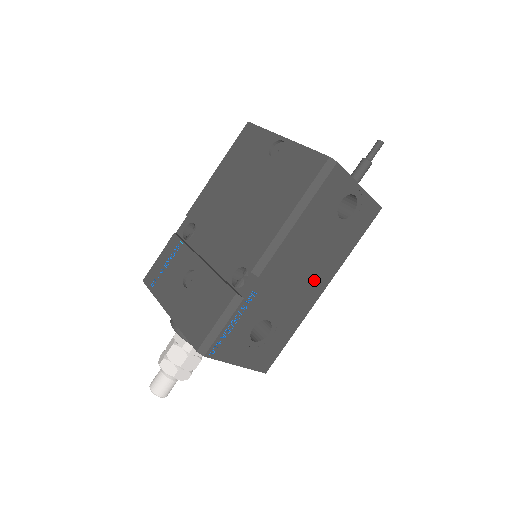
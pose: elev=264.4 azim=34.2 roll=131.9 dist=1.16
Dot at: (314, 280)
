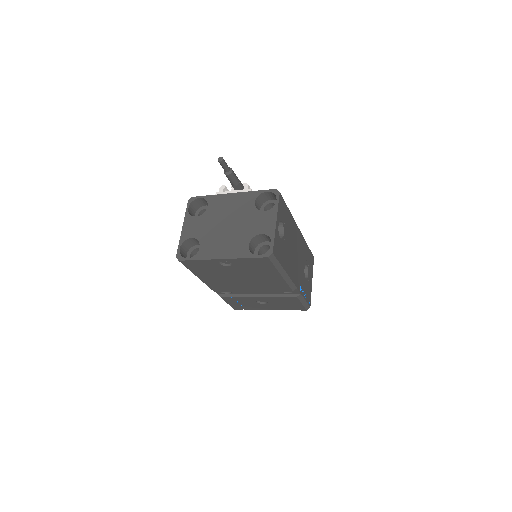
Dot at: (297, 240)
